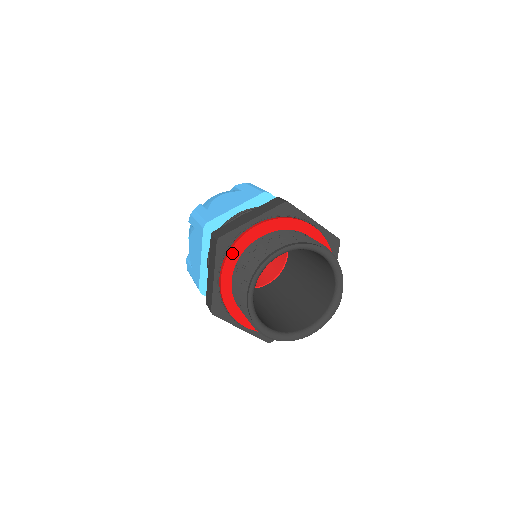
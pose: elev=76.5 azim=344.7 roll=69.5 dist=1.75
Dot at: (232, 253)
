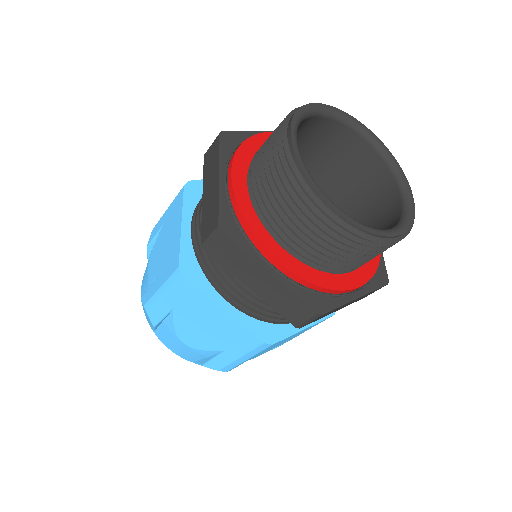
Dot at: (243, 149)
